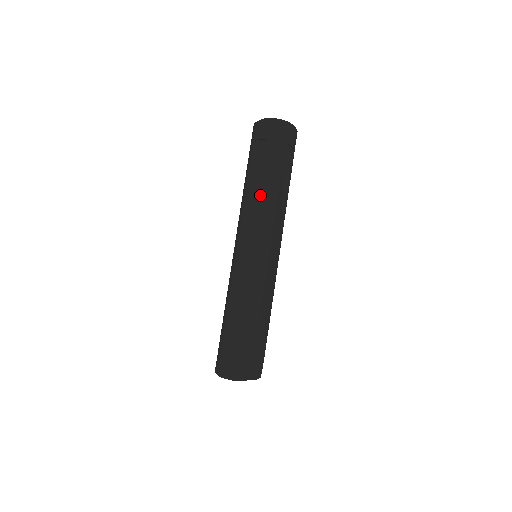
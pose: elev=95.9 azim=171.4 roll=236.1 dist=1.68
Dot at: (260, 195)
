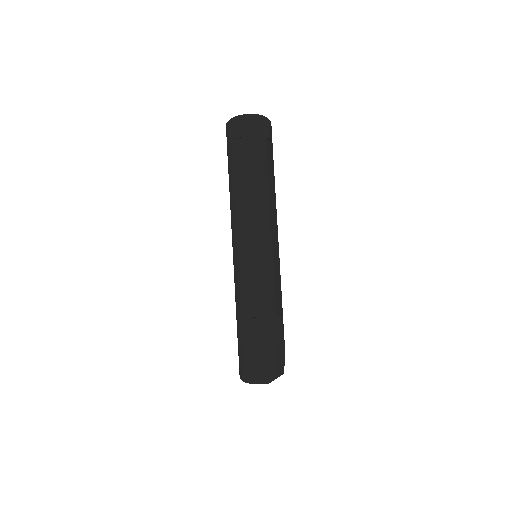
Dot at: (252, 195)
